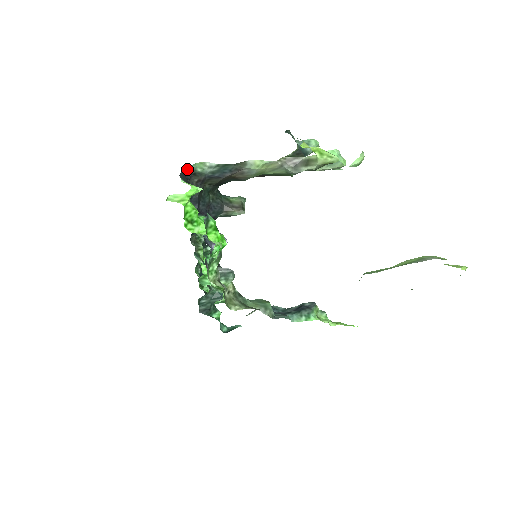
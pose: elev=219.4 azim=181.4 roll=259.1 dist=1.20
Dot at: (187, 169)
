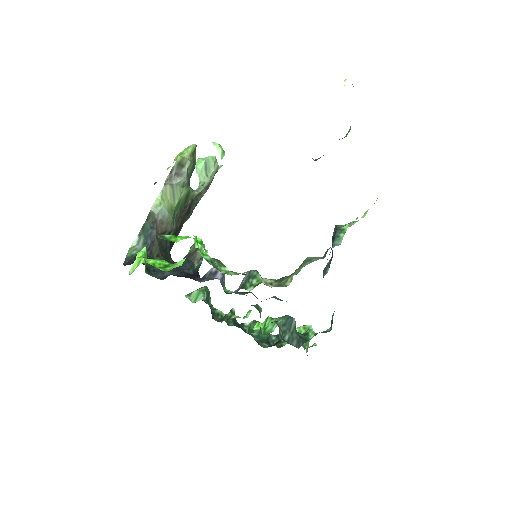
Dot at: (126, 261)
